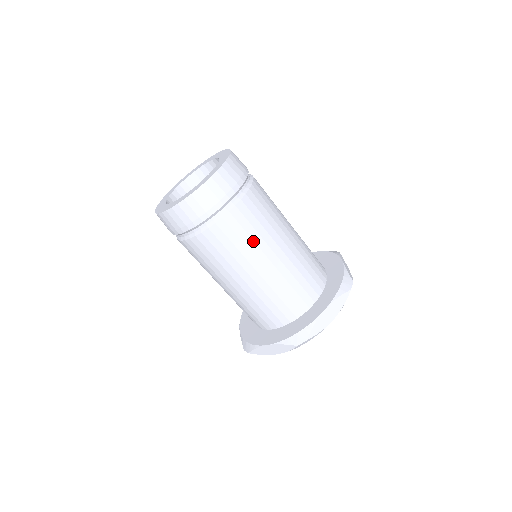
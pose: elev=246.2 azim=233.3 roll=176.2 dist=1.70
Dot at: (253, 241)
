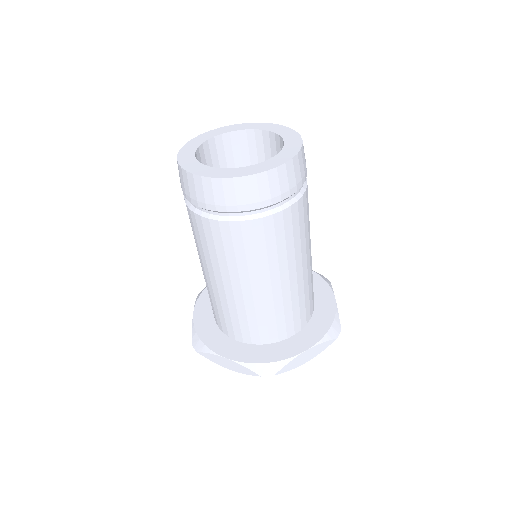
Dot at: (277, 255)
